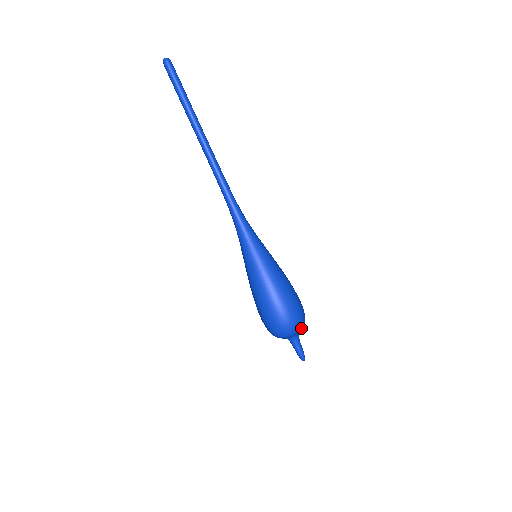
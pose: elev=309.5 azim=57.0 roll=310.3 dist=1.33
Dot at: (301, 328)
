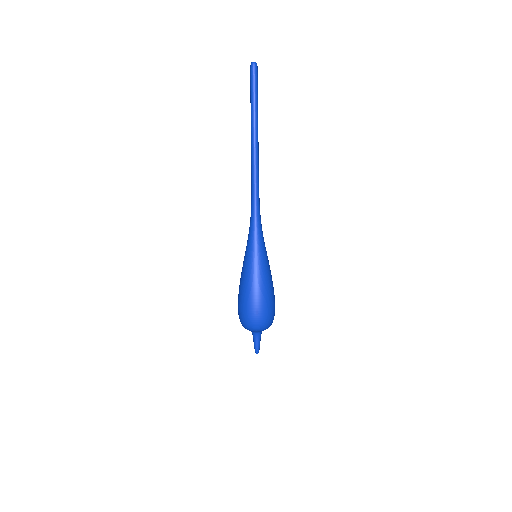
Dot at: (263, 329)
